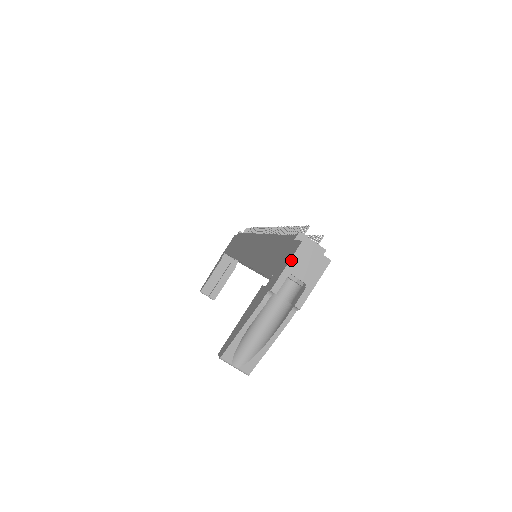
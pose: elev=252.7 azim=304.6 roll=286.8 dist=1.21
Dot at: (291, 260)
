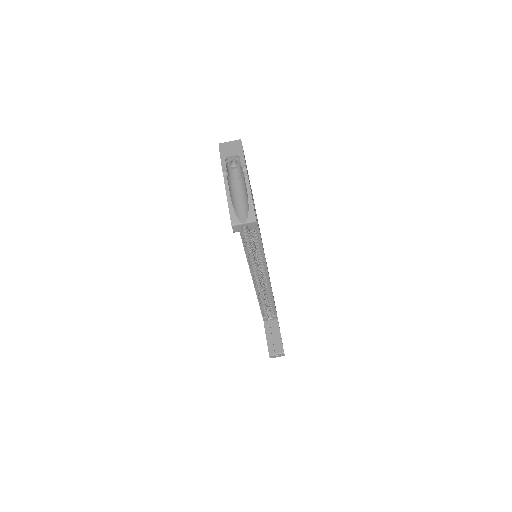
Dot at: (220, 153)
